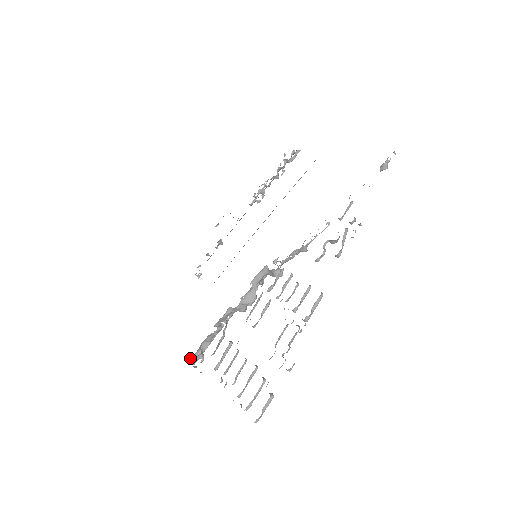
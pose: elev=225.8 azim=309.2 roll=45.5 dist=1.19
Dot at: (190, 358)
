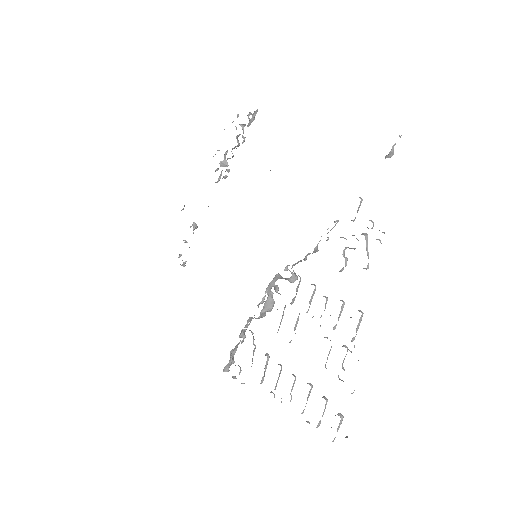
Dot at: (224, 368)
